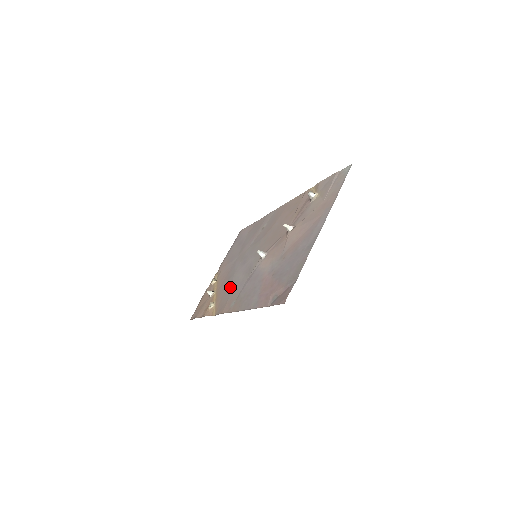
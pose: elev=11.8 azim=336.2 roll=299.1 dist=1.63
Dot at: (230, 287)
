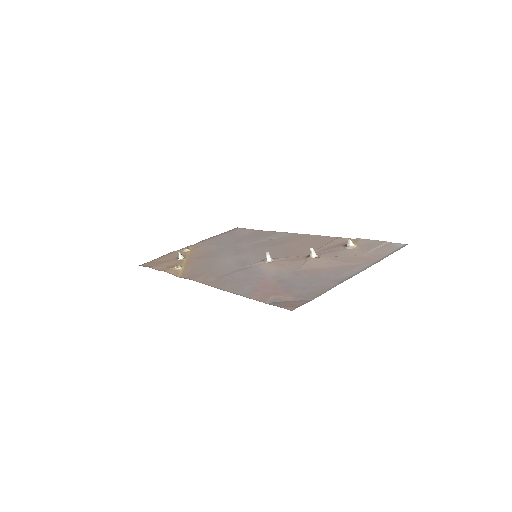
Dot at: (212, 264)
